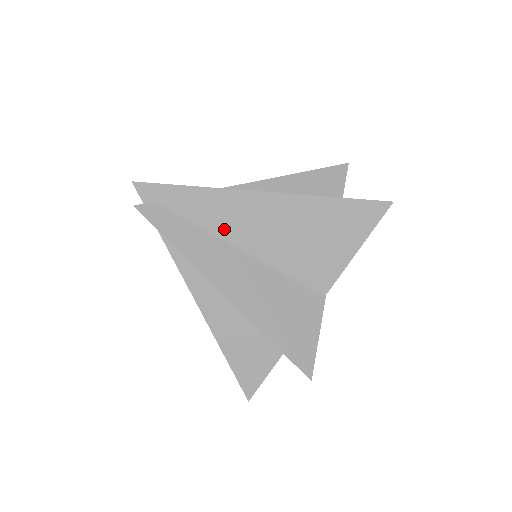
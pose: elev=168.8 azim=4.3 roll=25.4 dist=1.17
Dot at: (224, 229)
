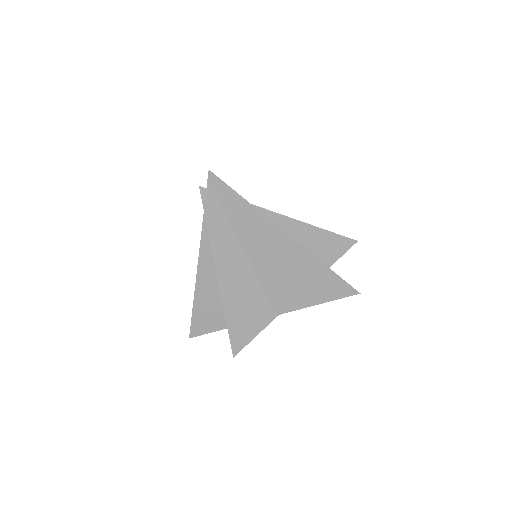
Dot at: (246, 237)
